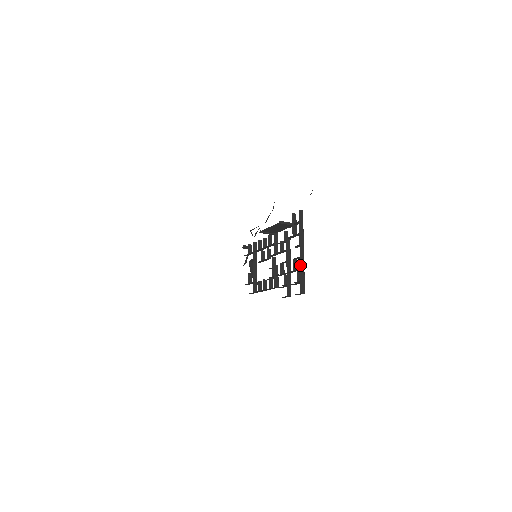
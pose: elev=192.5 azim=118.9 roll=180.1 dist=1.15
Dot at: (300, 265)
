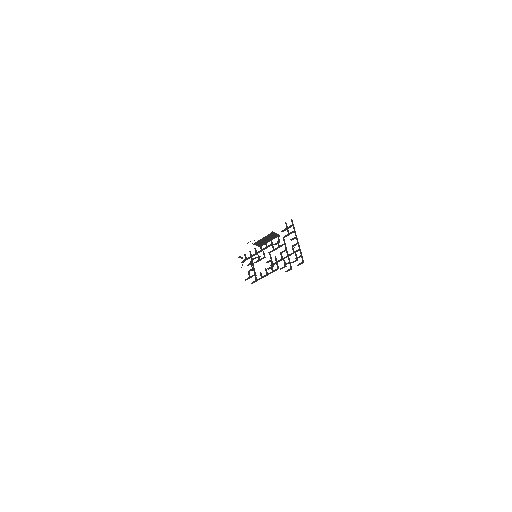
Dot at: occluded
